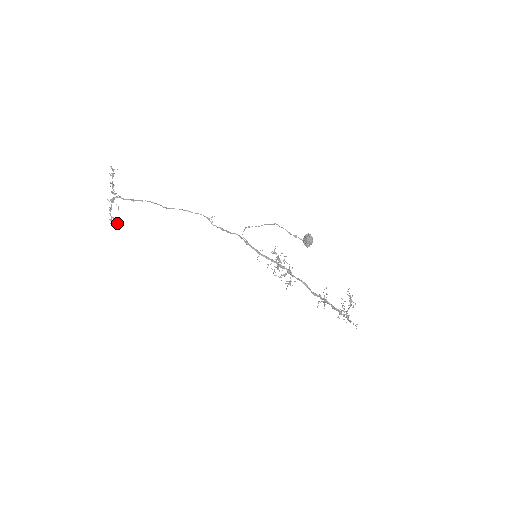
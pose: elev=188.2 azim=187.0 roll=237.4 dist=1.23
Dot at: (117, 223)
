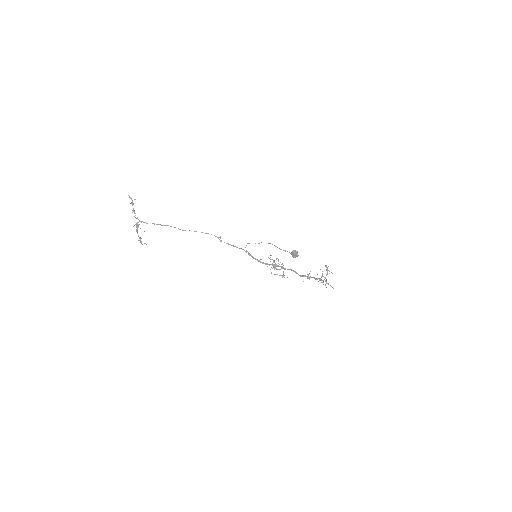
Dot at: (146, 244)
